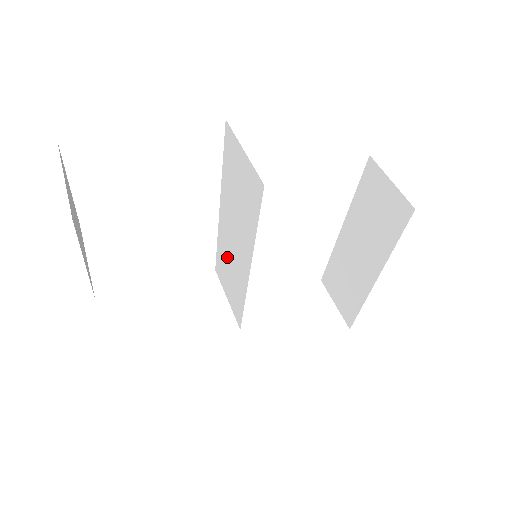
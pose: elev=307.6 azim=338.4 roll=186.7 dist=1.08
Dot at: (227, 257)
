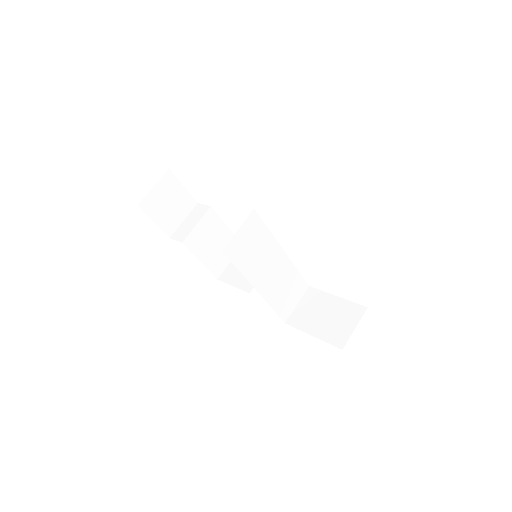
Dot at: occluded
